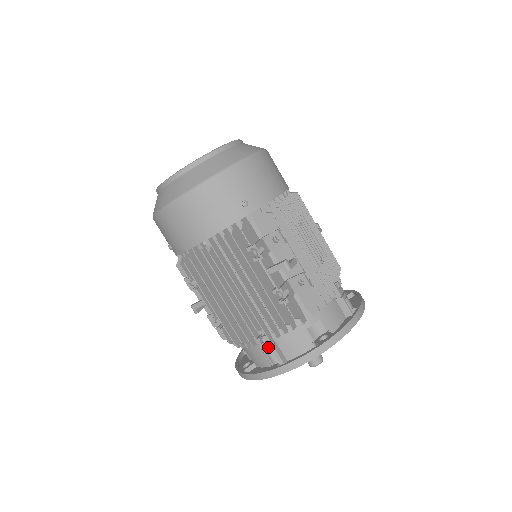
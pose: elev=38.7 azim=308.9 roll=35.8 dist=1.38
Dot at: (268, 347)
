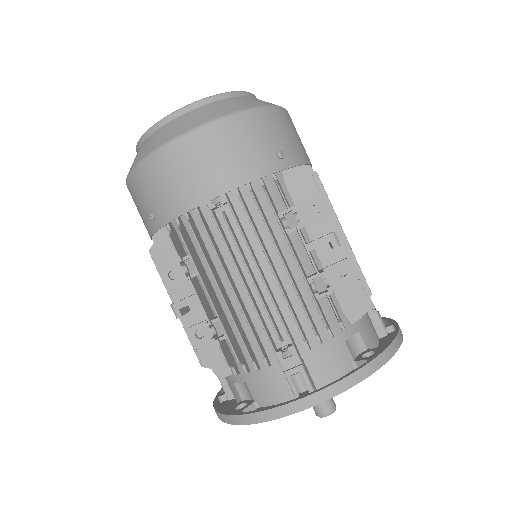
Dot at: (294, 364)
